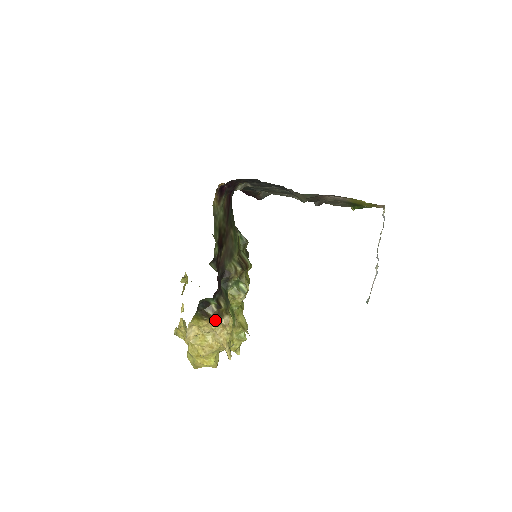
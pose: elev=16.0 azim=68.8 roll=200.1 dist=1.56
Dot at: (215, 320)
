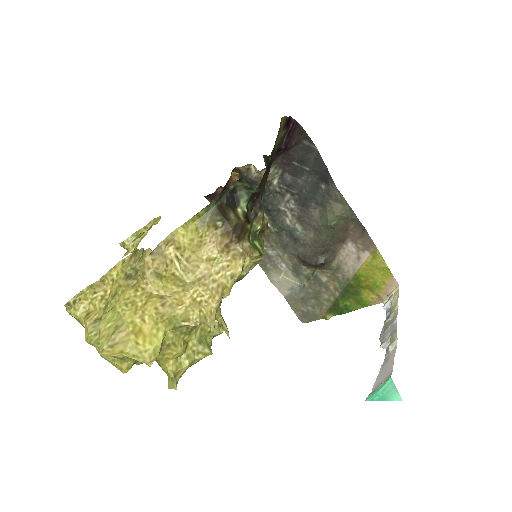
Dot at: (234, 232)
